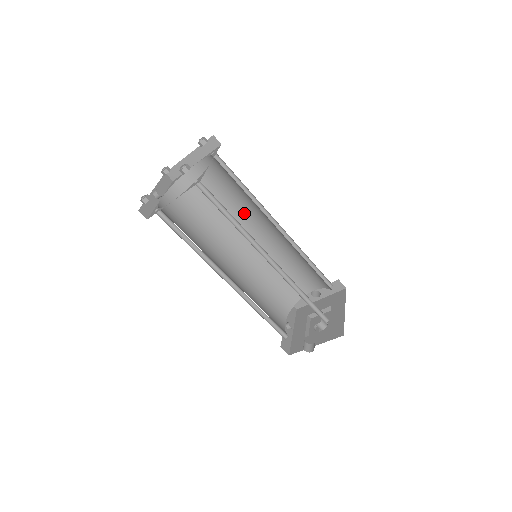
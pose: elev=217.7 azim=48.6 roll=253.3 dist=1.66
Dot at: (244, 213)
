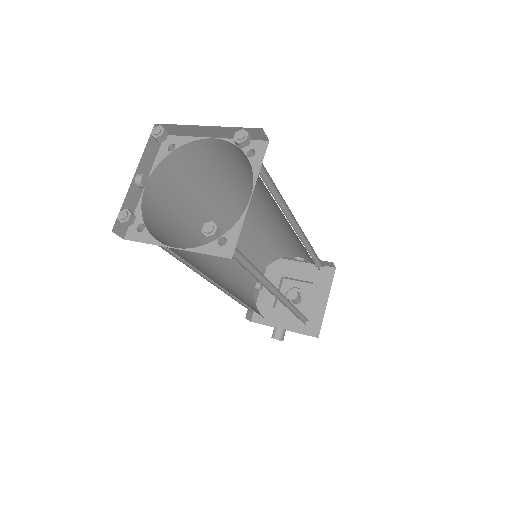
Dot at: (257, 196)
